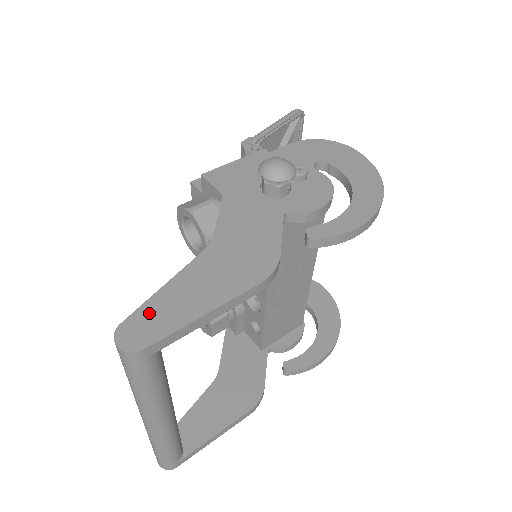
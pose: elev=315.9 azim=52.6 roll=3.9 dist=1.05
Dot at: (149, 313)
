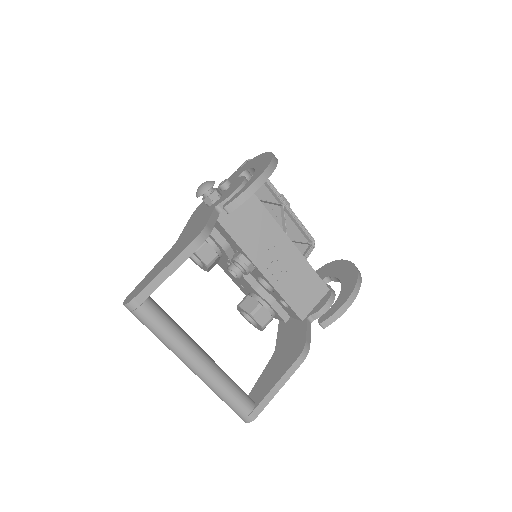
Dot at: (140, 285)
